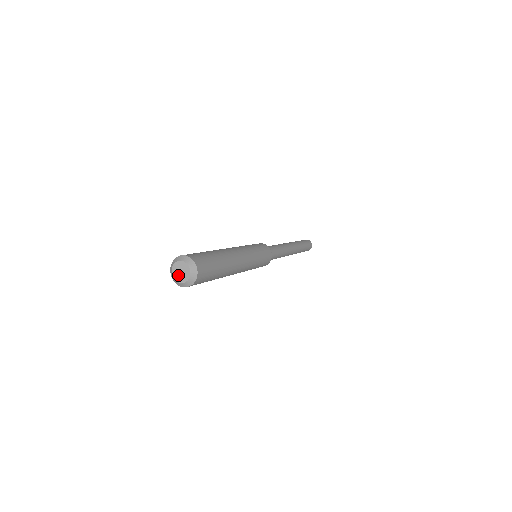
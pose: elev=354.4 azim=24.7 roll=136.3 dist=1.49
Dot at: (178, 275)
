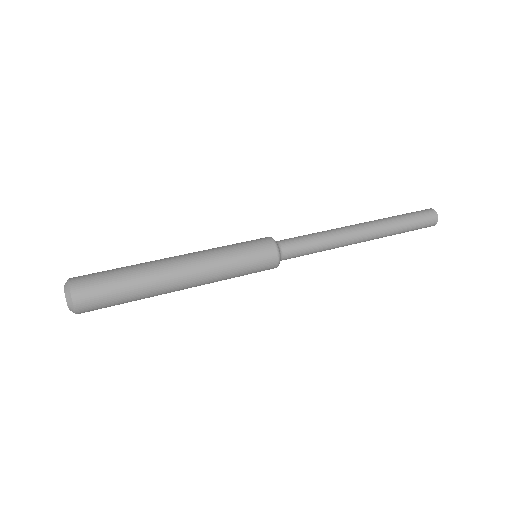
Dot at: occluded
